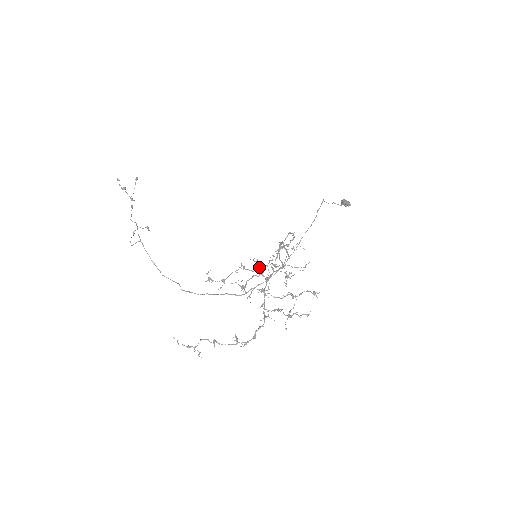
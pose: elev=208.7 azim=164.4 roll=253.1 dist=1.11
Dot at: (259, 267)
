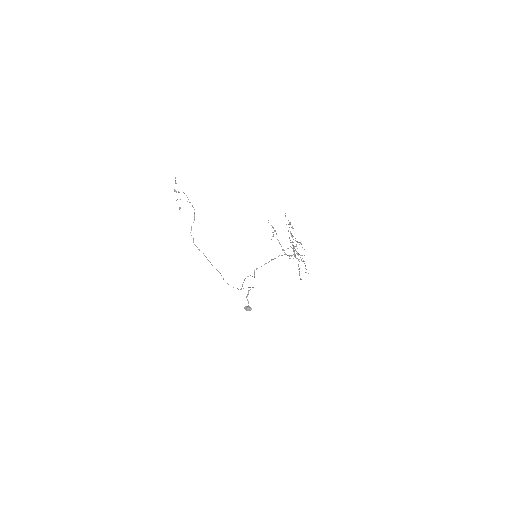
Dot at: (293, 239)
